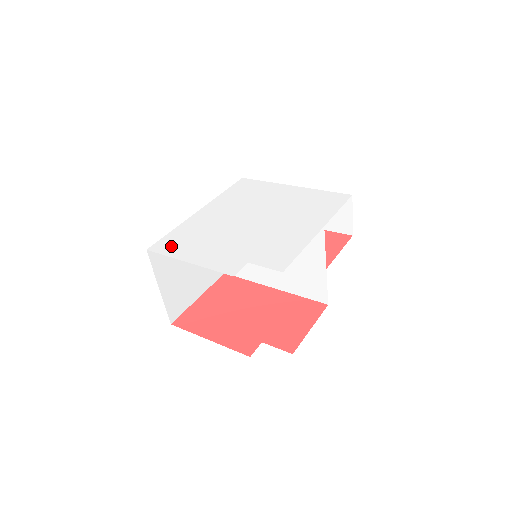
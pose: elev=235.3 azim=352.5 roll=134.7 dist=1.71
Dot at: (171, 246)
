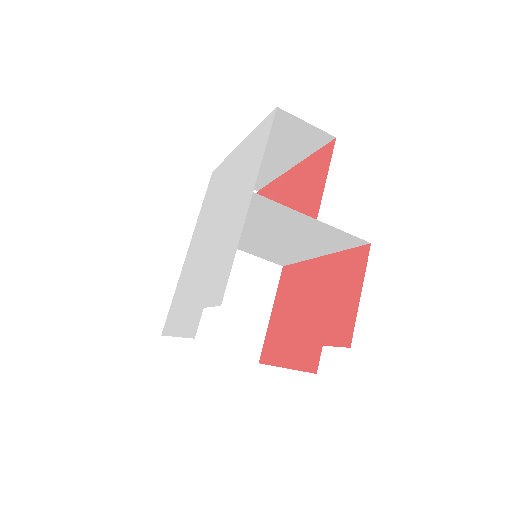
Dot at: (171, 320)
